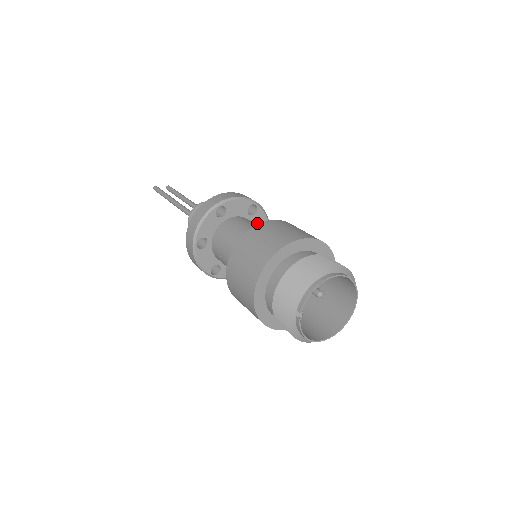
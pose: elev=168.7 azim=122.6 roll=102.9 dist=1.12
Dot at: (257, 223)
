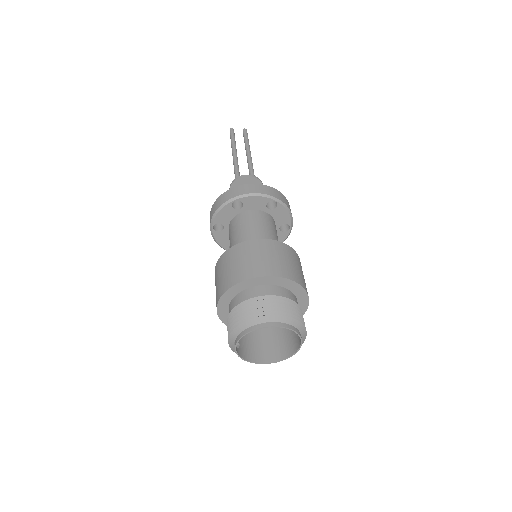
Dot at: (277, 216)
